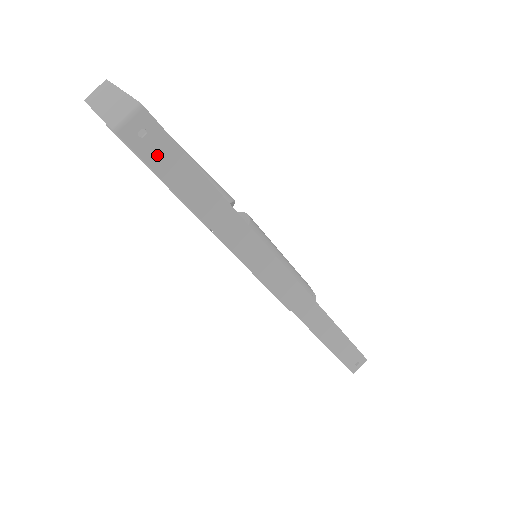
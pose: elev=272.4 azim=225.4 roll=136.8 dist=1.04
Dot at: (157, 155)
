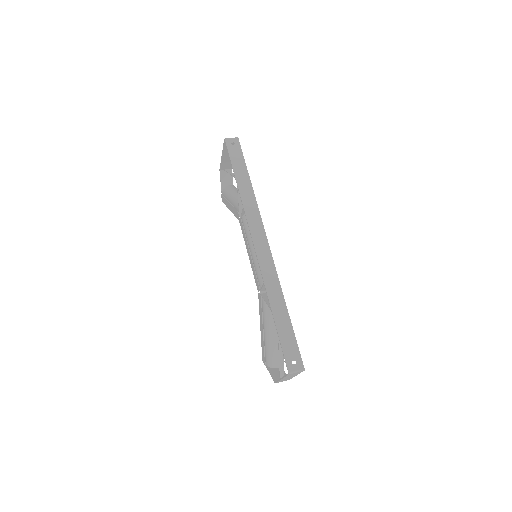
Dot at: (234, 152)
